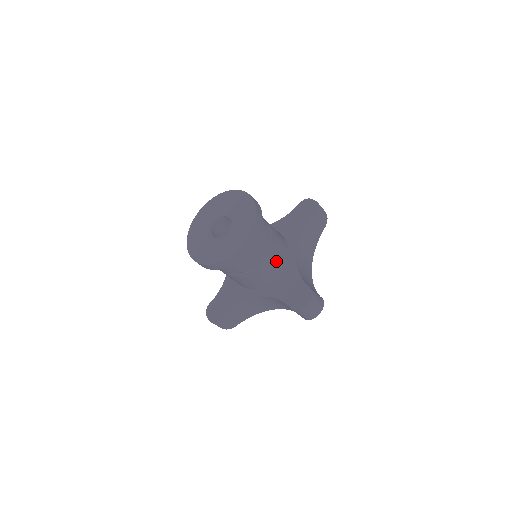
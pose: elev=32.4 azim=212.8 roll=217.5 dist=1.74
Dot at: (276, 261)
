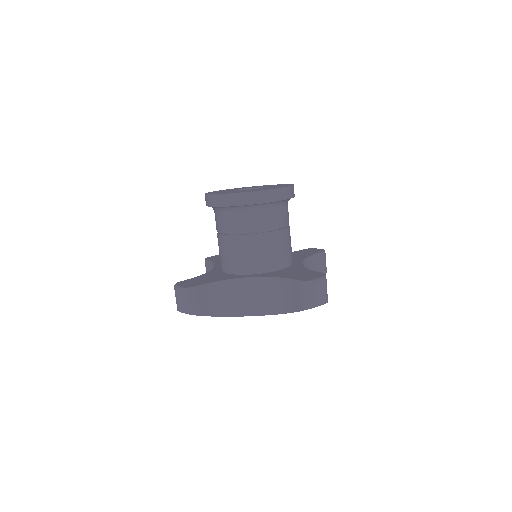
Dot at: (286, 250)
